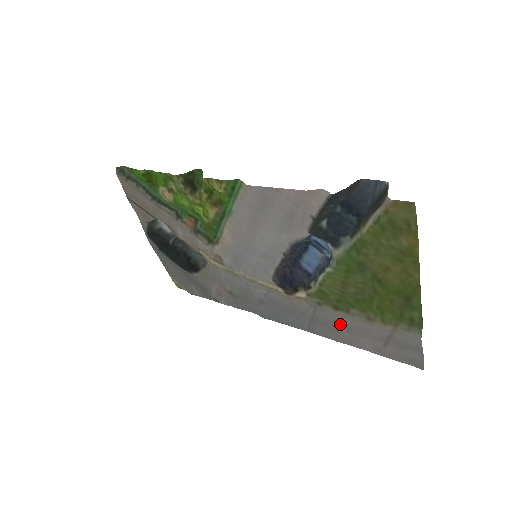
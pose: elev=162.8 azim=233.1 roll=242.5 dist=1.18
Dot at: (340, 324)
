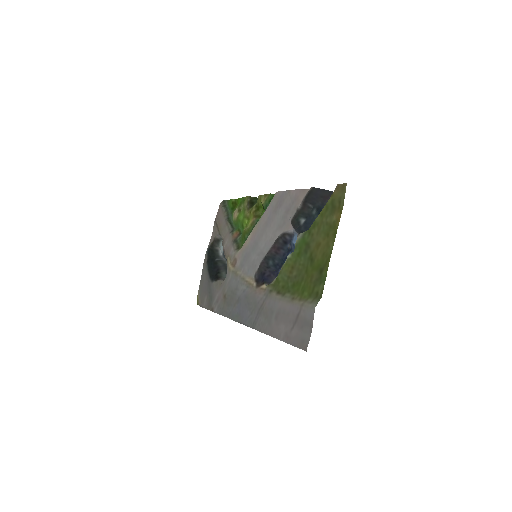
Dot at: (274, 310)
